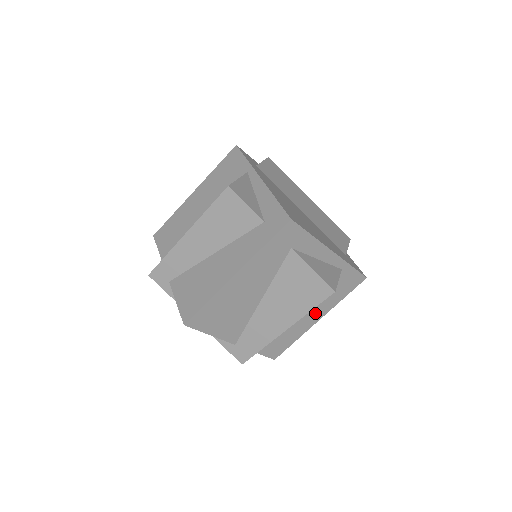
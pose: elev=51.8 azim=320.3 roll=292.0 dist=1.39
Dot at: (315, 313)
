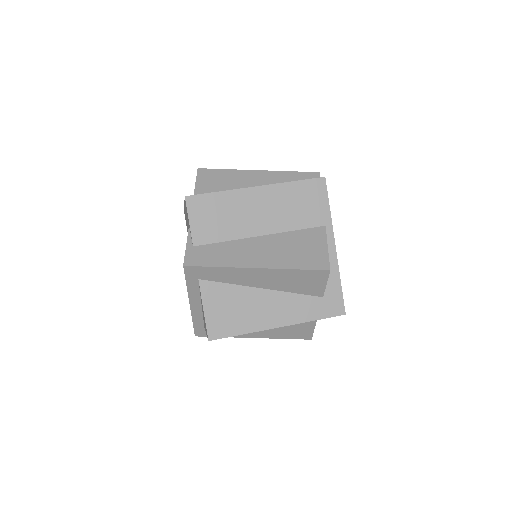
Dot at: occluded
